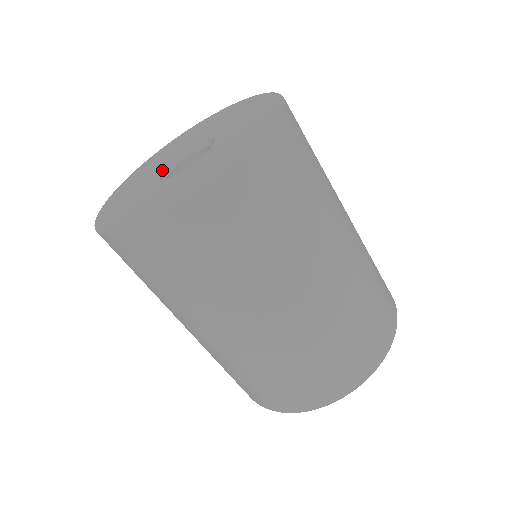
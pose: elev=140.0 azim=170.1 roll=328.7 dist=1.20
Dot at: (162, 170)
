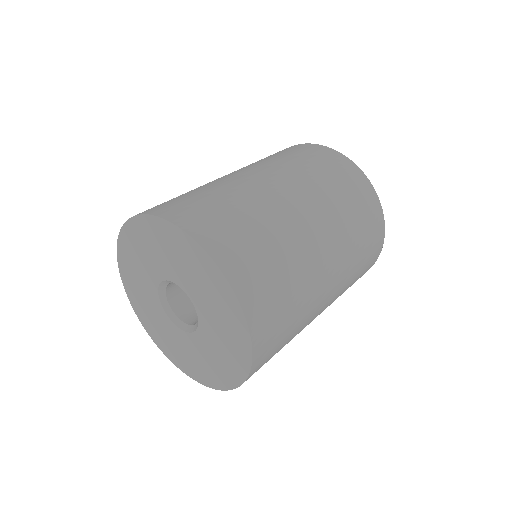
Dot at: (167, 314)
